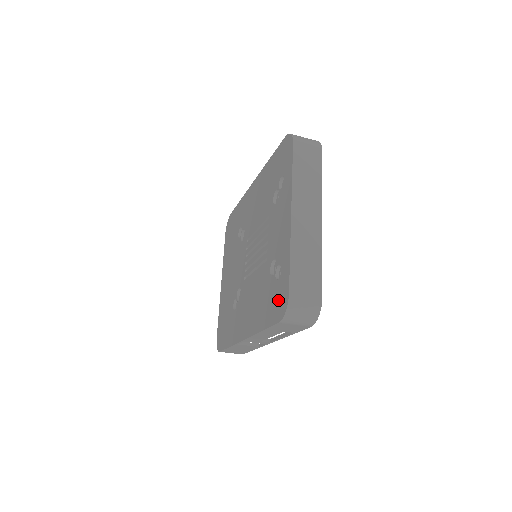
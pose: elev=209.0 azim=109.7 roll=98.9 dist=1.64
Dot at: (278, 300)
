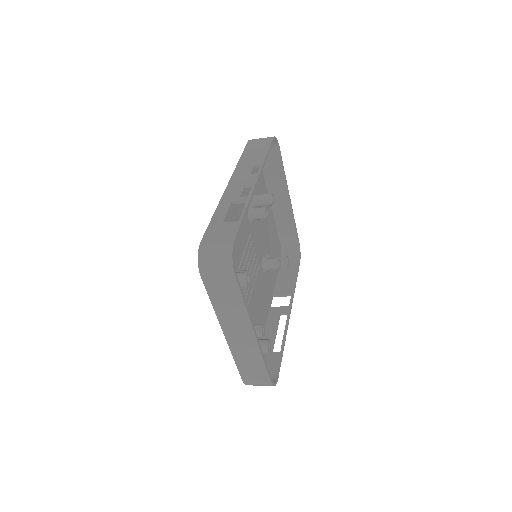
Dot at: occluded
